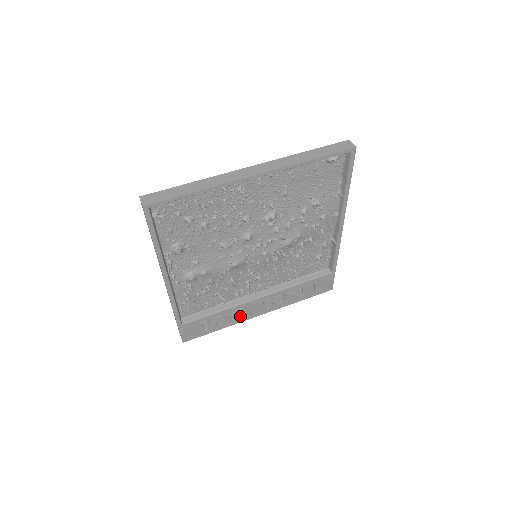
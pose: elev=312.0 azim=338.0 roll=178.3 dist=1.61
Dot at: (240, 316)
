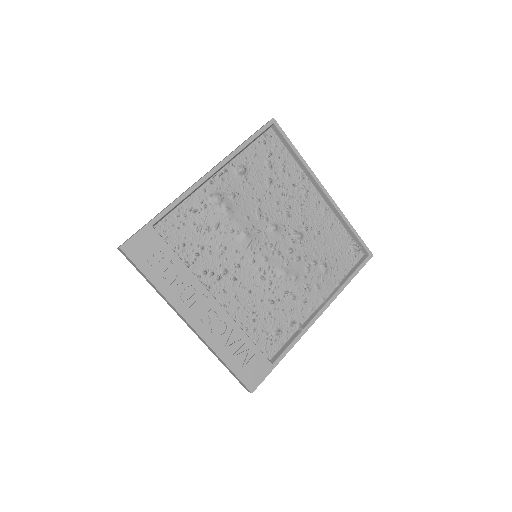
Dot at: (183, 294)
